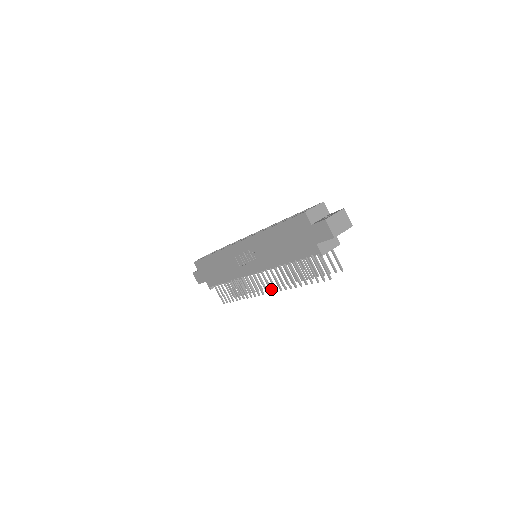
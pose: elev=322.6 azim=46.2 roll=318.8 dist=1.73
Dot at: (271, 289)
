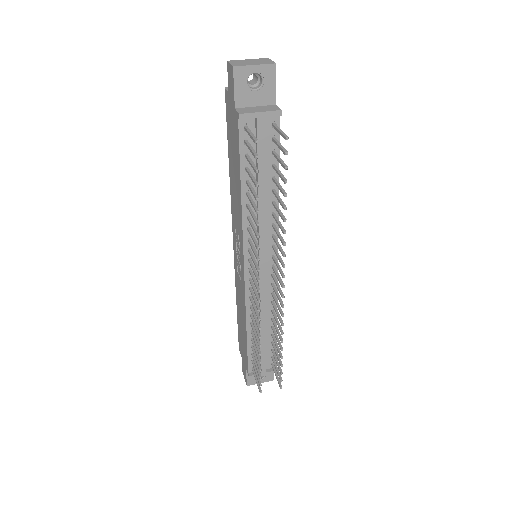
Dot at: (258, 277)
